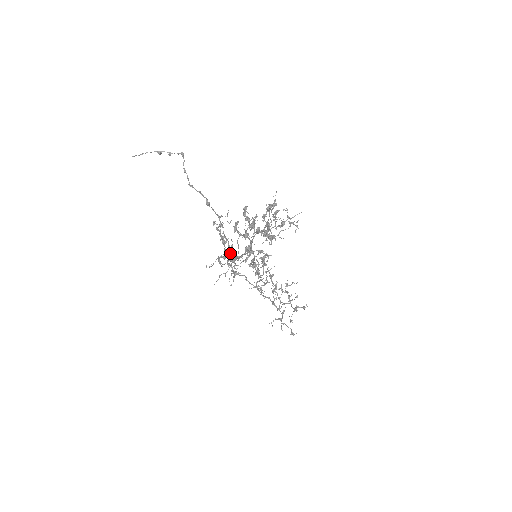
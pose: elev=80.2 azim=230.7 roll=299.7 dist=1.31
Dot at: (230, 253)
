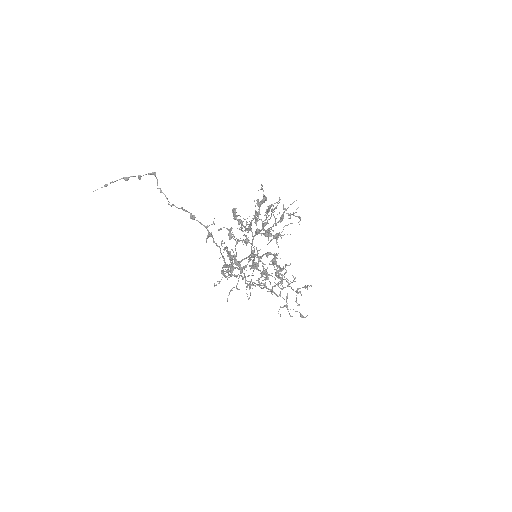
Dot at: (224, 259)
